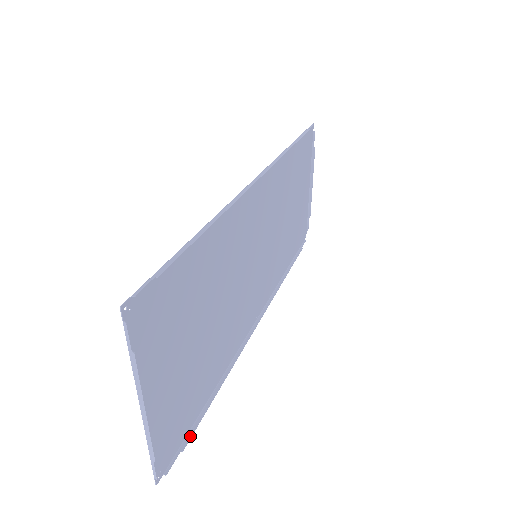
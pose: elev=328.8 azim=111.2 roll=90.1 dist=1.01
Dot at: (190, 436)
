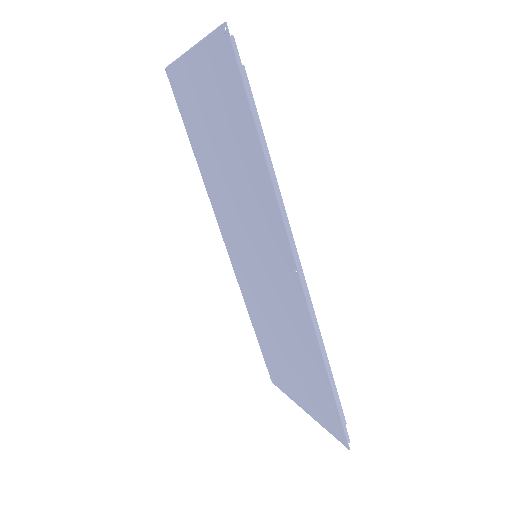
Dot at: occluded
